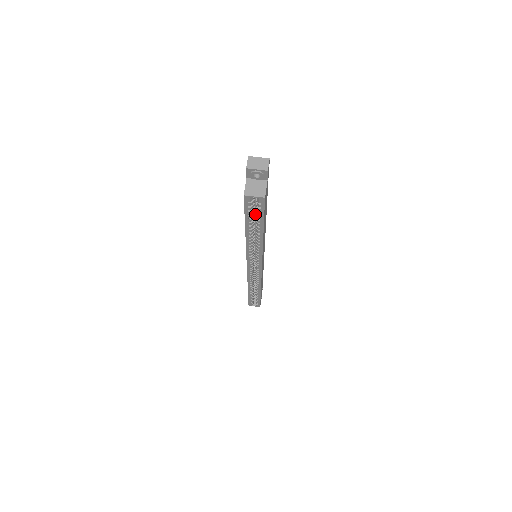
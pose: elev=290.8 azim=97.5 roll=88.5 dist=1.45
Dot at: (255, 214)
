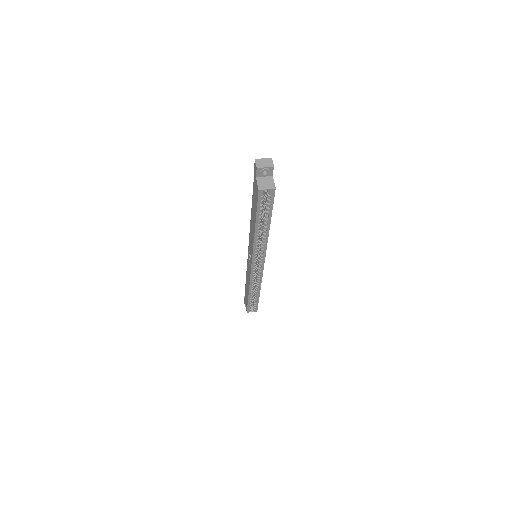
Dot at: occluded
